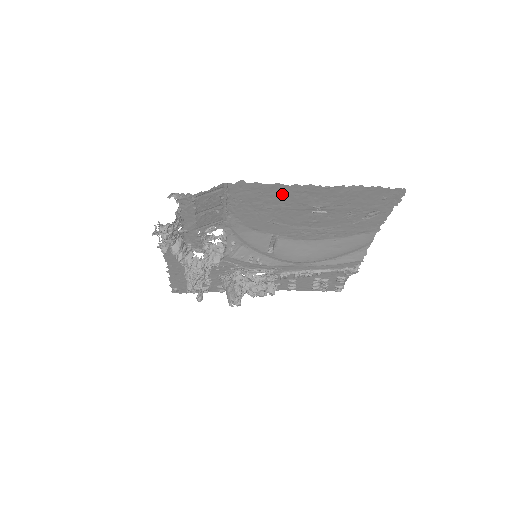
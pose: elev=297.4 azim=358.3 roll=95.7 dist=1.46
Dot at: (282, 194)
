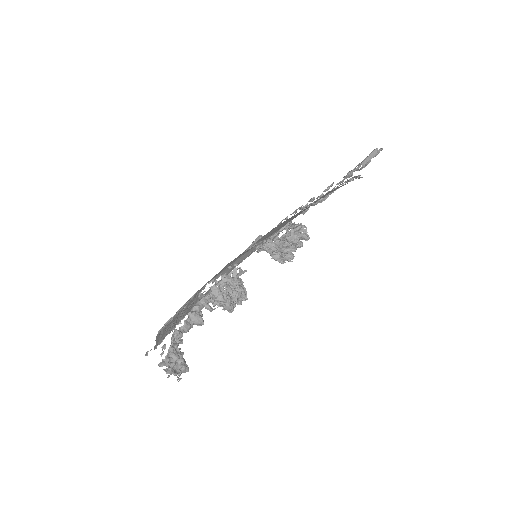
Dot at: occluded
